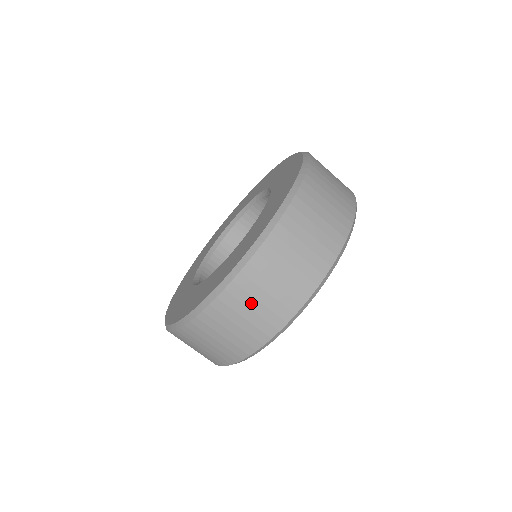
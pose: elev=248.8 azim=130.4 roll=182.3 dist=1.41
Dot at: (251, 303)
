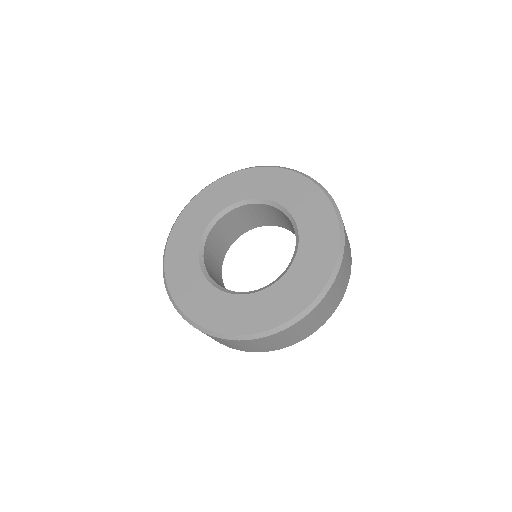
Dot at: (267, 343)
